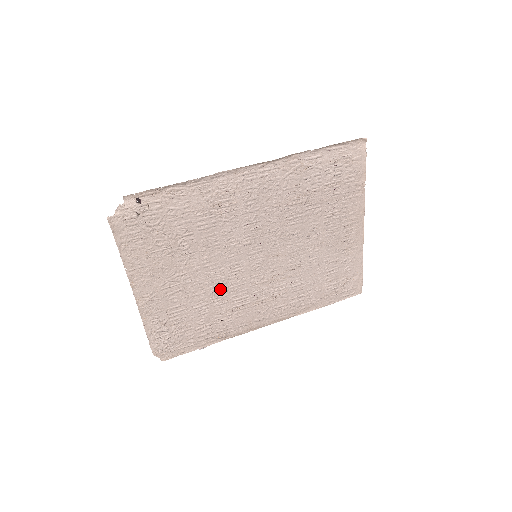
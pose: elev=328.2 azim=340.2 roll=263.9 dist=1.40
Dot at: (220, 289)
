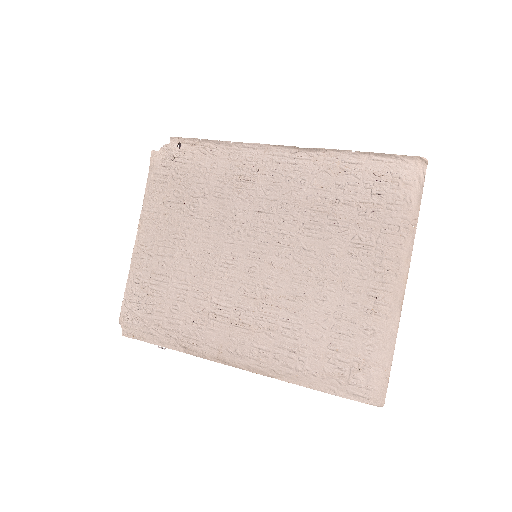
Dot at: (207, 278)
